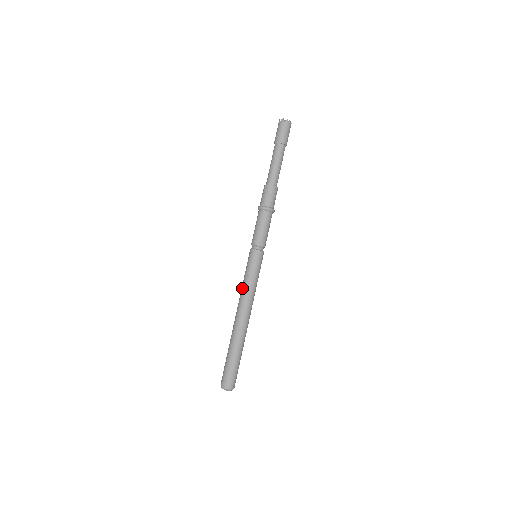
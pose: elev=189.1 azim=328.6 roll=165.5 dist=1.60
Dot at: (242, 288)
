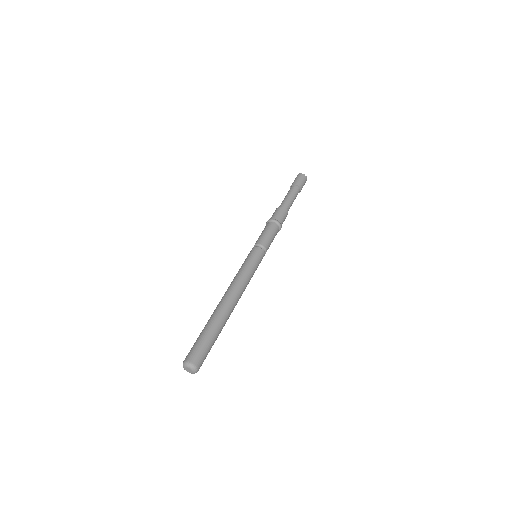
Dot at: (236, 275)
